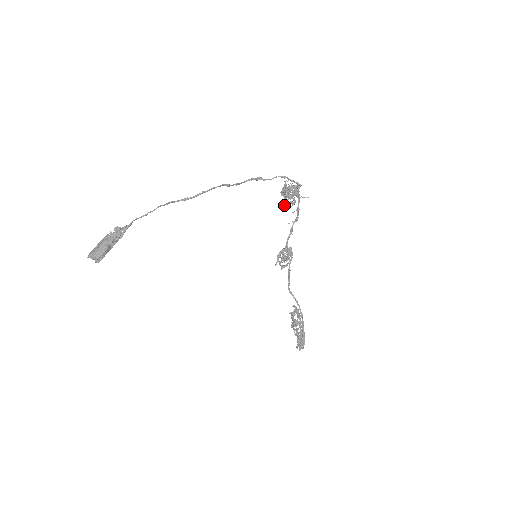
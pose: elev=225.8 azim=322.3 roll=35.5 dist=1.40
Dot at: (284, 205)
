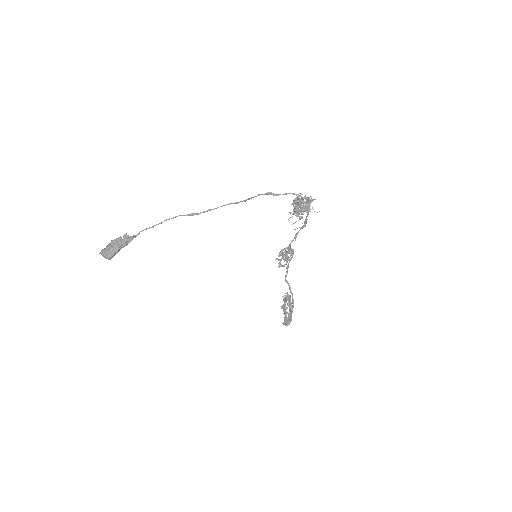
Dot at: occluded
